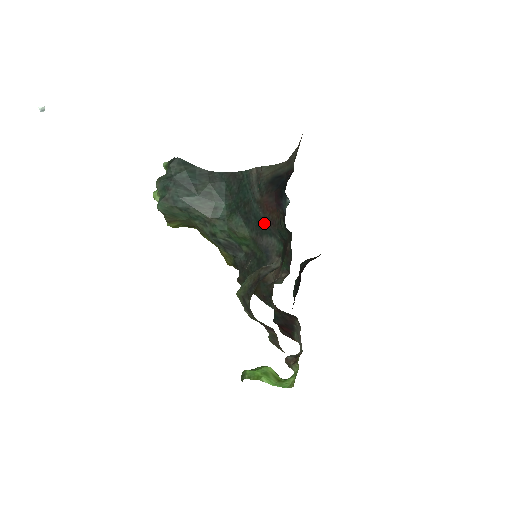
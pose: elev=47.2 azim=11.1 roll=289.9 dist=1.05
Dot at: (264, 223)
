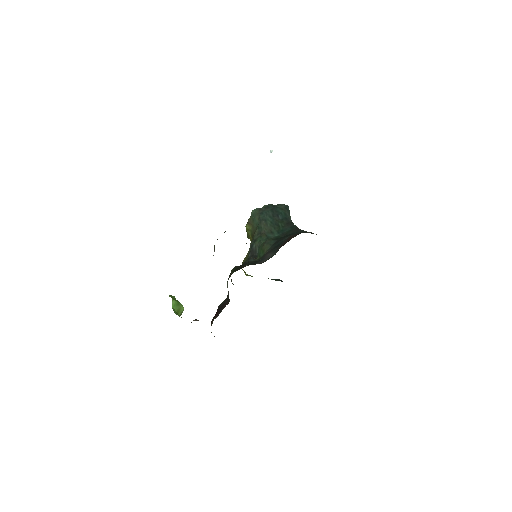
Dot at: (279, 245)
